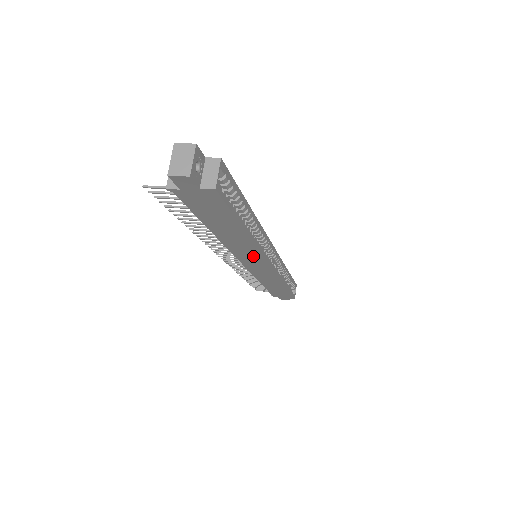
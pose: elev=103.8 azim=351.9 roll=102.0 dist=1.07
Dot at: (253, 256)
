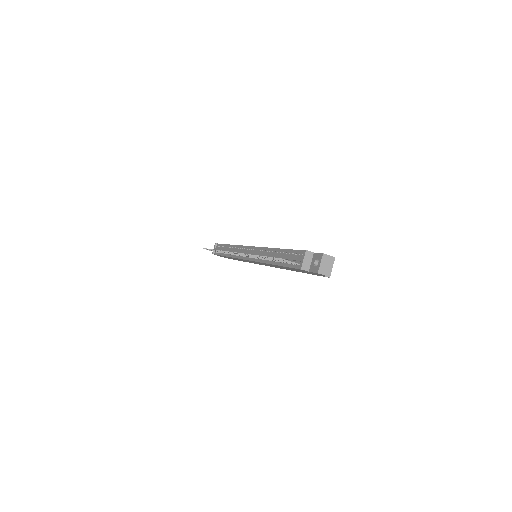
Dot at: (267, 265)
